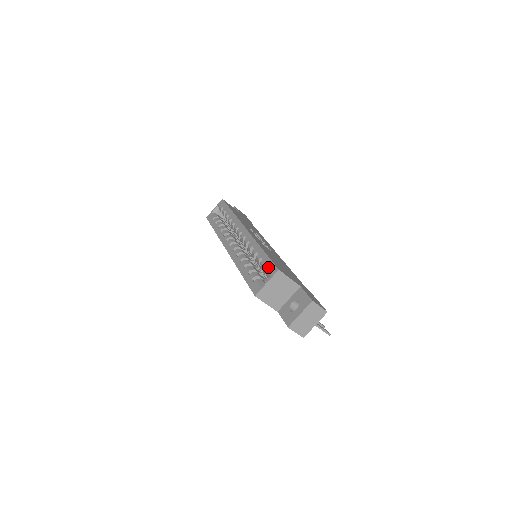
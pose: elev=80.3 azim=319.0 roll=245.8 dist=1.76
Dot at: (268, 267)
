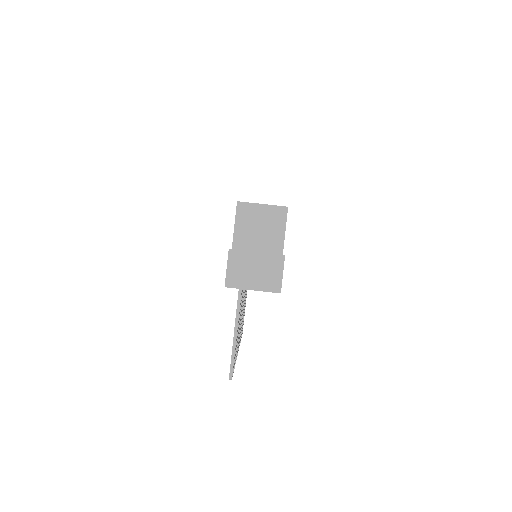
Dot at: occluded
